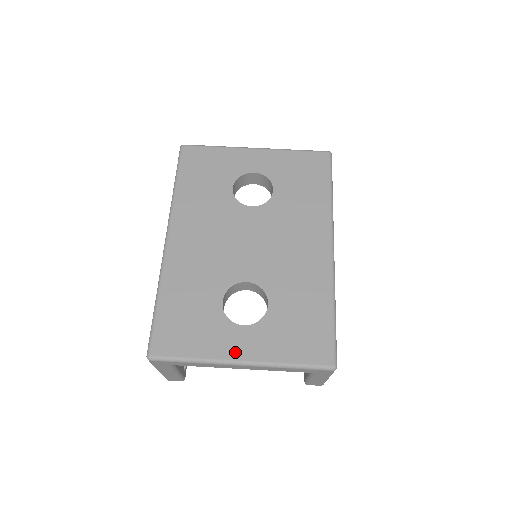
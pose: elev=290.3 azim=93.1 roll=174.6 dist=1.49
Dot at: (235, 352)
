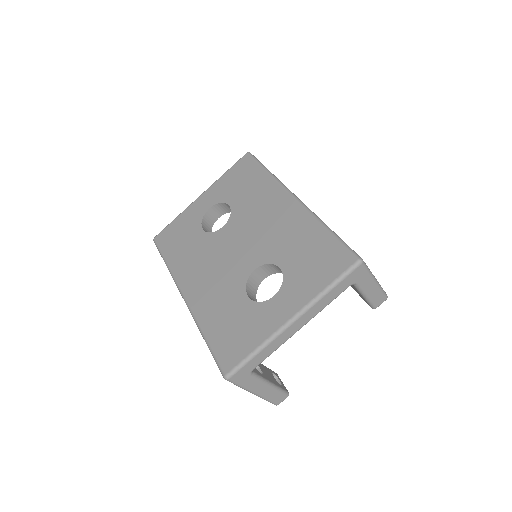
Dot at: (282, 317)
